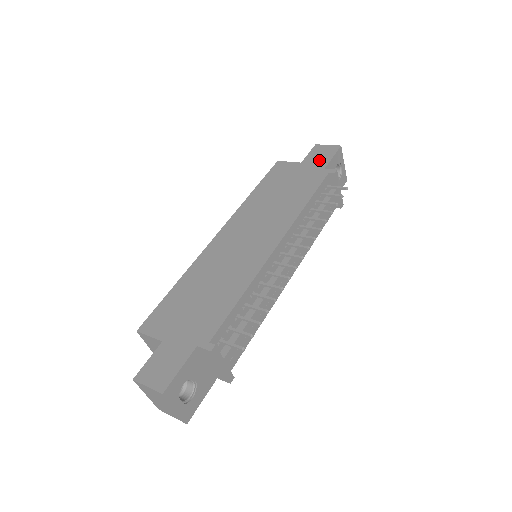
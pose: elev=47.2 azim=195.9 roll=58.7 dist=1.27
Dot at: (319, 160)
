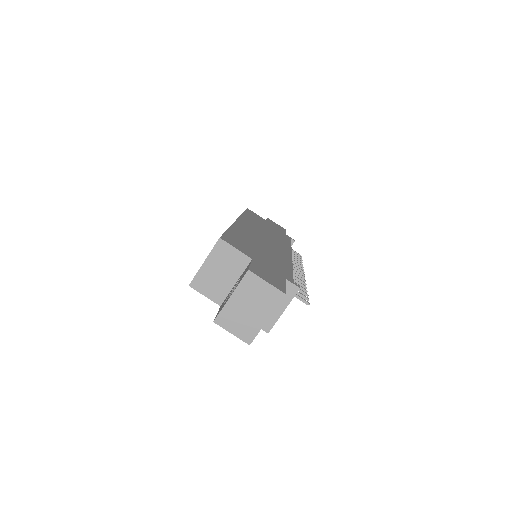
Dot at: (278, 227)
